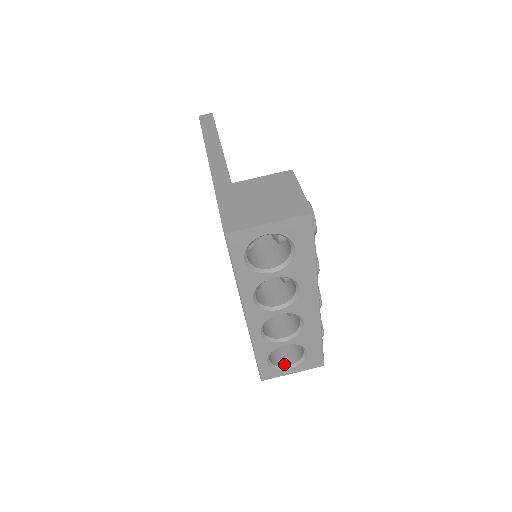
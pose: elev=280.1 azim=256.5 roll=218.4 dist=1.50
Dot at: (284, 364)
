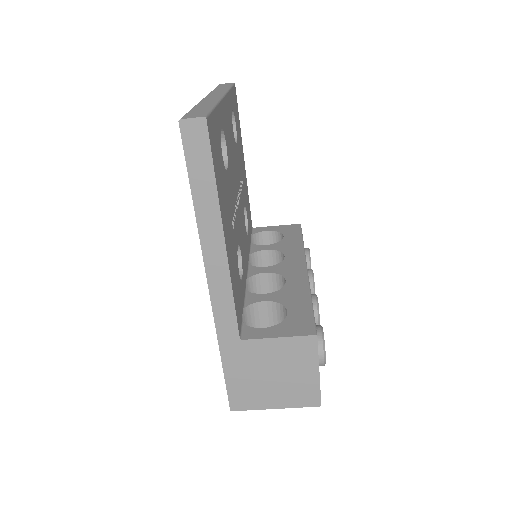
Dot at: occluded
